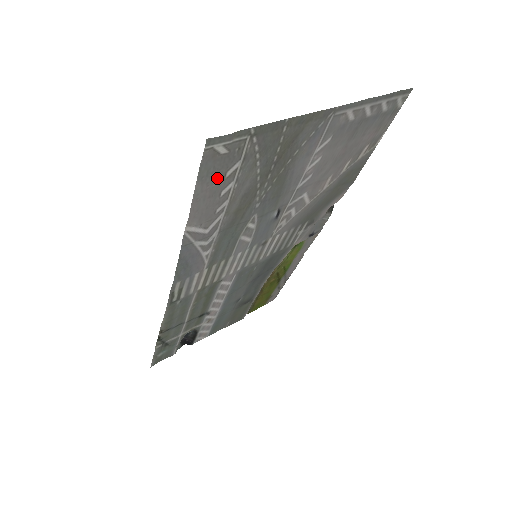
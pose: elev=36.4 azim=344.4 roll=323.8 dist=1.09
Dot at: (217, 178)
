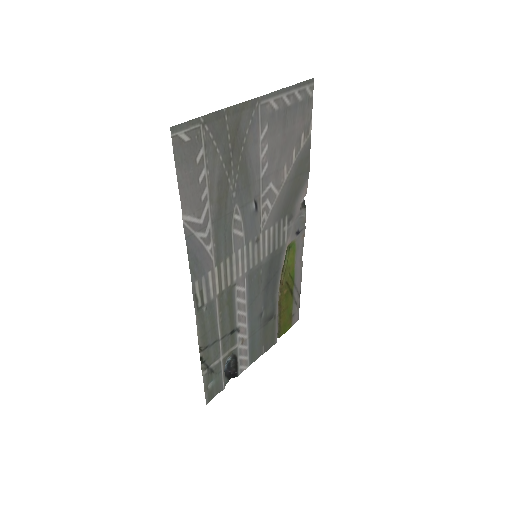
Dot at: (190, 165)
